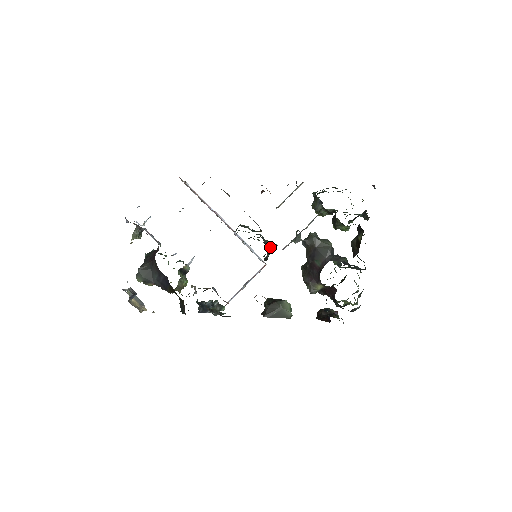
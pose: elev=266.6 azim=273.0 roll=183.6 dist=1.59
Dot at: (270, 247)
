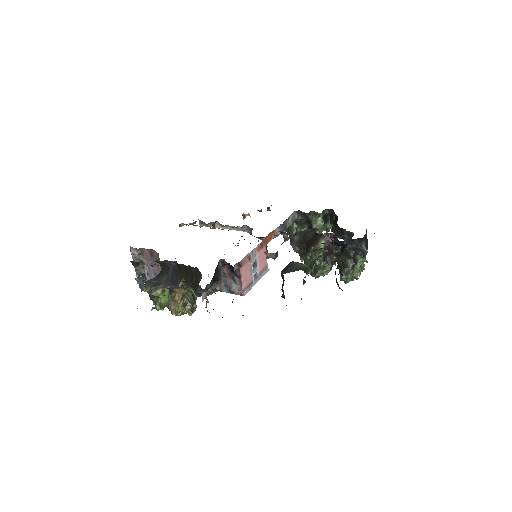
Dot at: occluded
